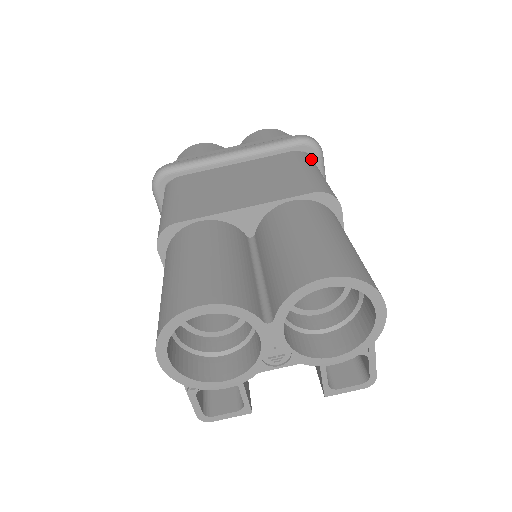
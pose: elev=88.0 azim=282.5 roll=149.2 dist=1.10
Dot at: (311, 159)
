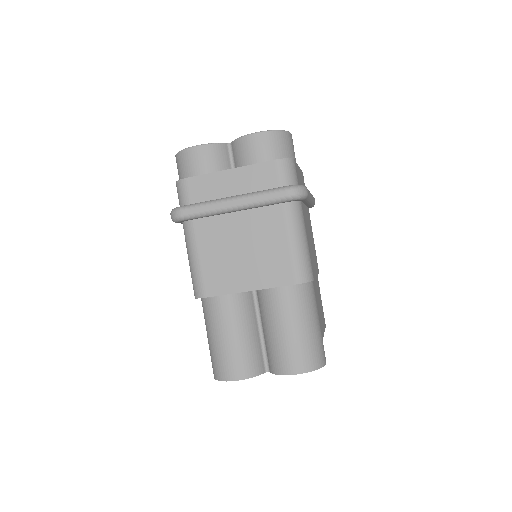
Dot at: (297, 210)
